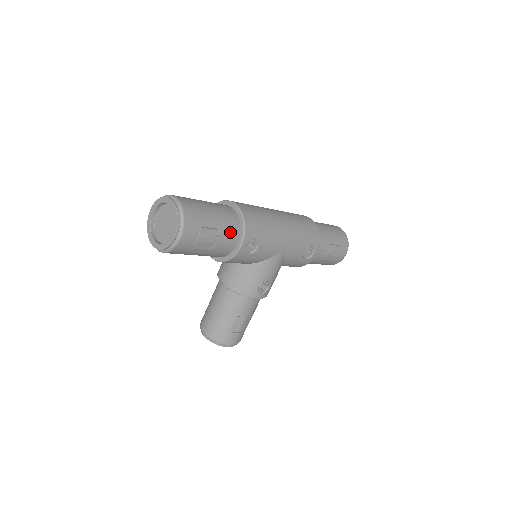
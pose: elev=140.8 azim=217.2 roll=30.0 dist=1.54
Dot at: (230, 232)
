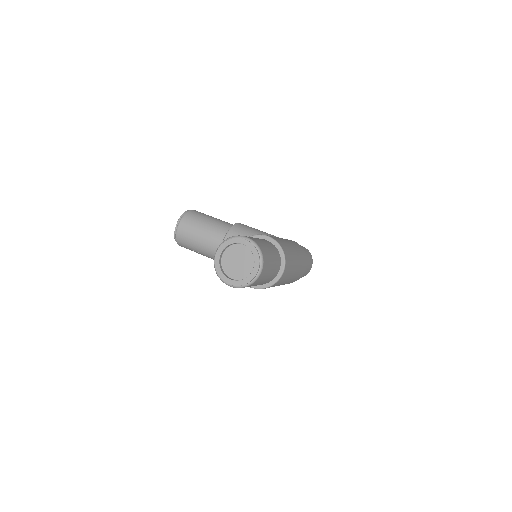
Dot at: occluded
